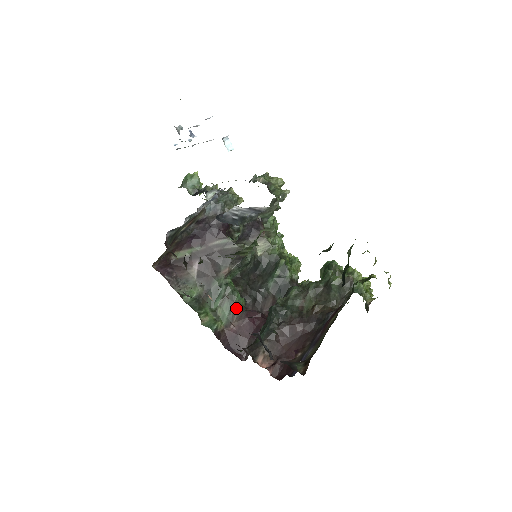
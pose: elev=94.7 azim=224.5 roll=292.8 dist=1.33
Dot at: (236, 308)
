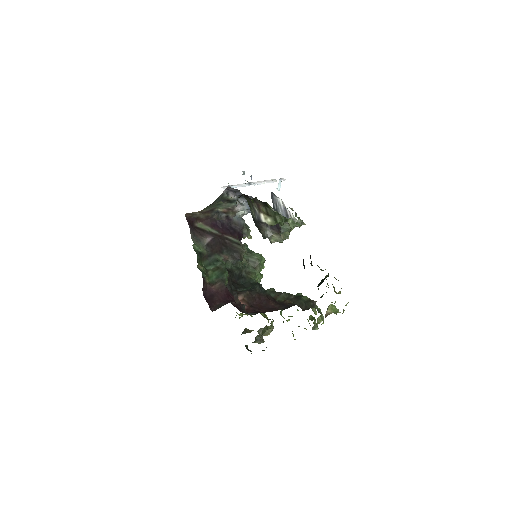
Dot at: (222, 279)
